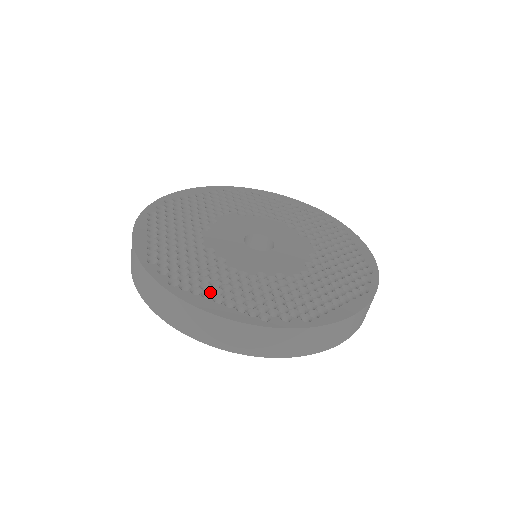
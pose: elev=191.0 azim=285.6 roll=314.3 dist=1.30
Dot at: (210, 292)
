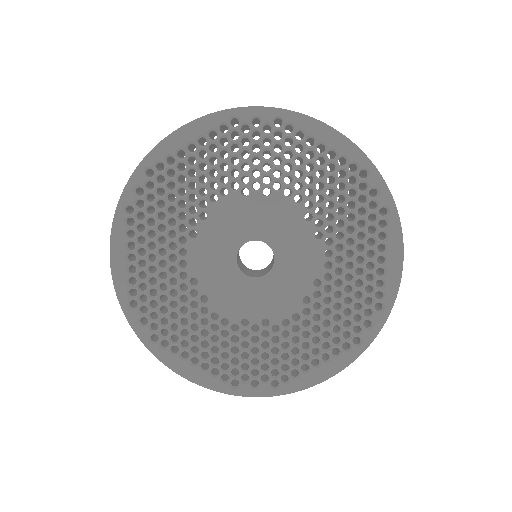
Dot at: (187, 351)
